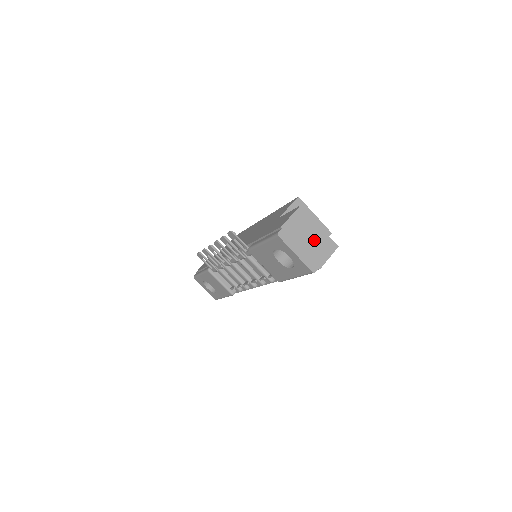
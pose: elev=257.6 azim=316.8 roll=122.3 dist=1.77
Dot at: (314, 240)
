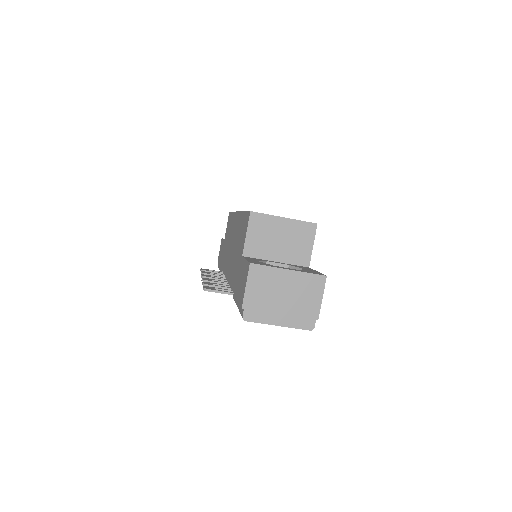
Dot at: (291, 292)
